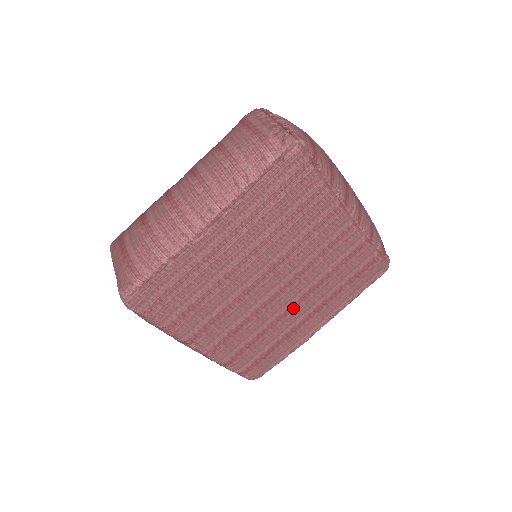
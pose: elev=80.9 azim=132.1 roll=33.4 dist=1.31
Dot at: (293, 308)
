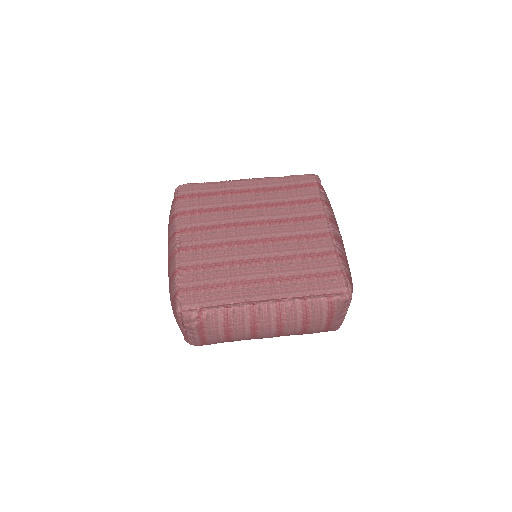
Dot at: (255, 262)
